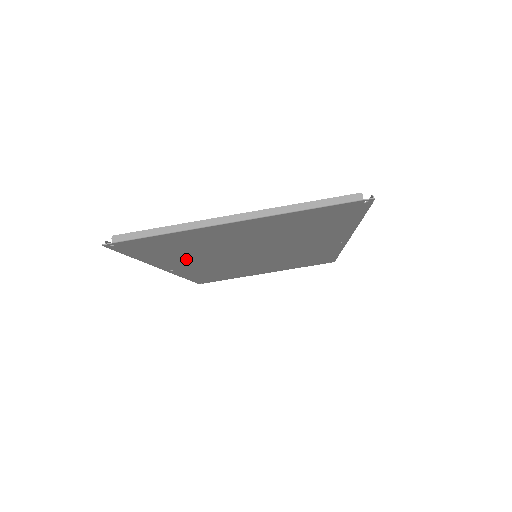
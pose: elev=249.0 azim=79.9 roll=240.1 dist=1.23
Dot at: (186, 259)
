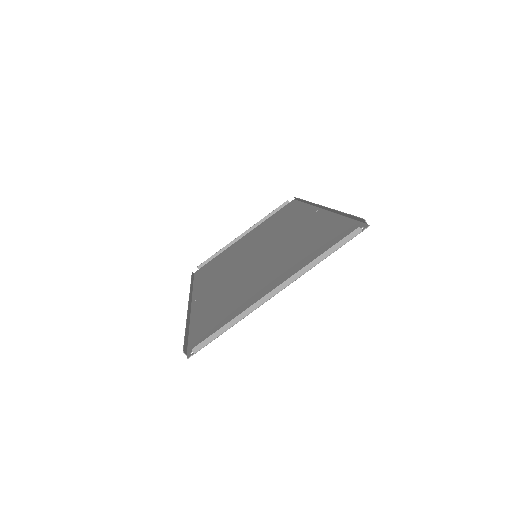
Dot at: (215, 299)
